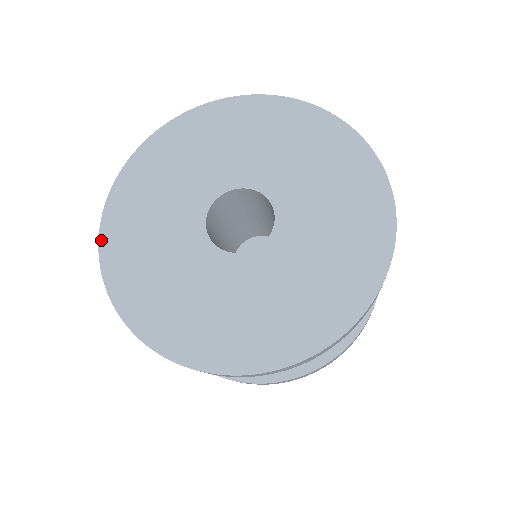
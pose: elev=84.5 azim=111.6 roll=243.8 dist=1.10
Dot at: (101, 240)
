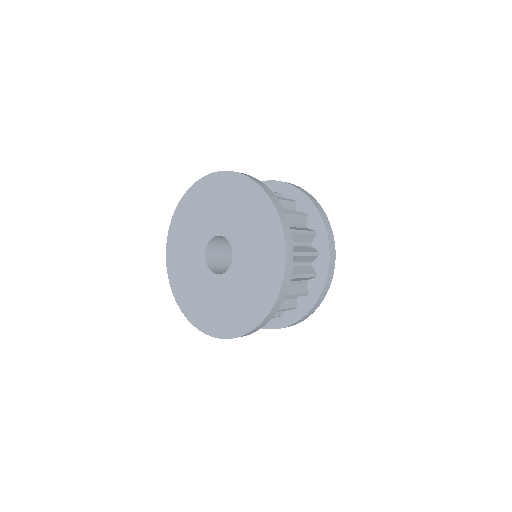
Dot at: (167, 260)
